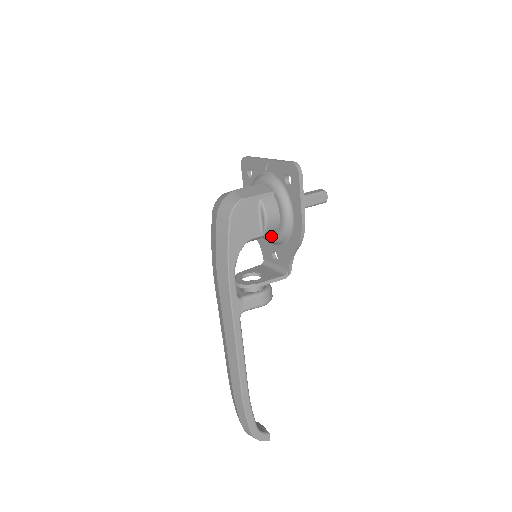
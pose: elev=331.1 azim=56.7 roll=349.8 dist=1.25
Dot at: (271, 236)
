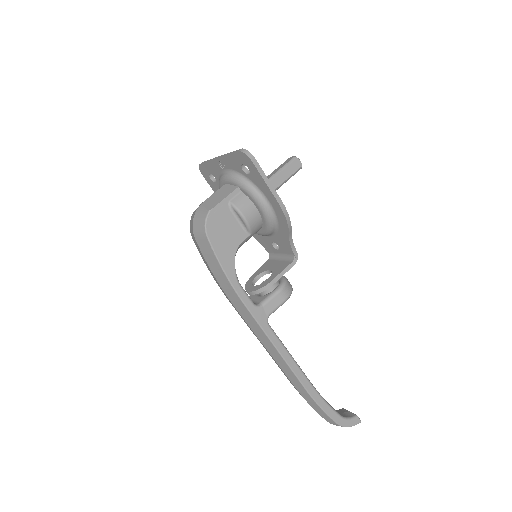
Dot at: (260, 230)
